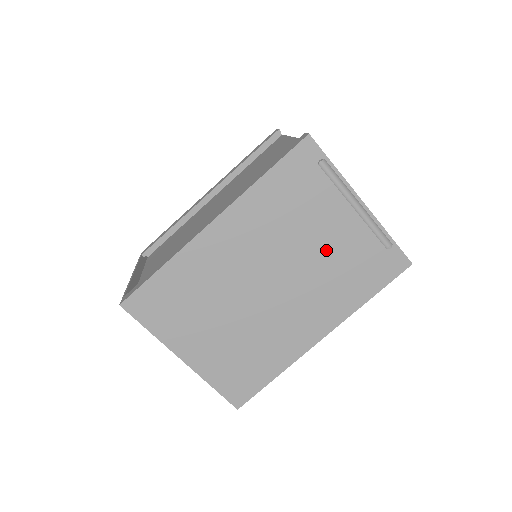
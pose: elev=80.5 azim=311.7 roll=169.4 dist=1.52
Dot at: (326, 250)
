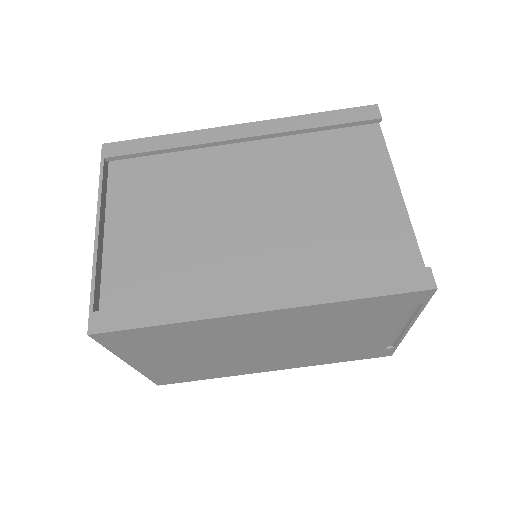
Dot at: (342, 342)
